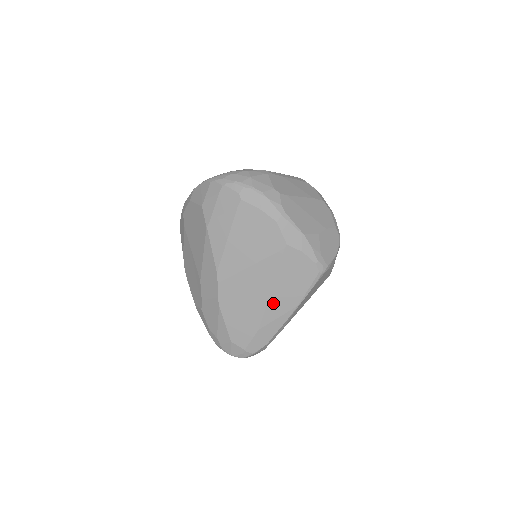
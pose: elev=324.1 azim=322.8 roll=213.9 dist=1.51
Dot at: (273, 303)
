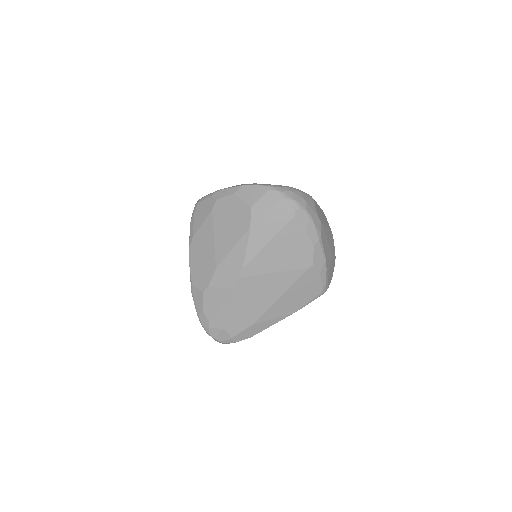
Dot at: (276, 307)
